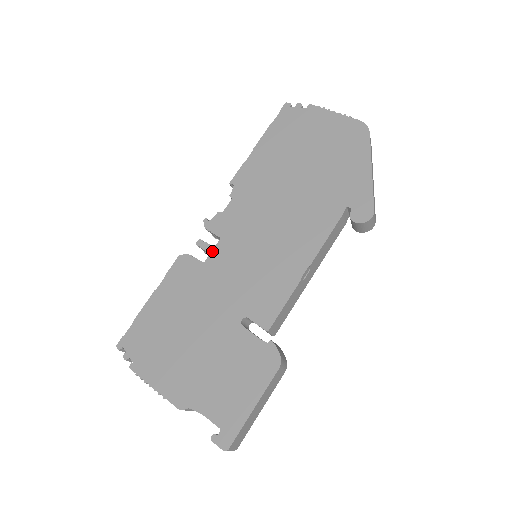
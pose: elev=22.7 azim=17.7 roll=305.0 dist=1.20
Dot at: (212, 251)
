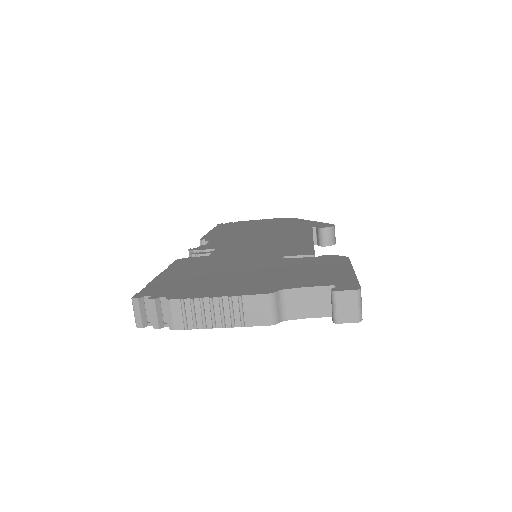
Dot at: (213, 252)
